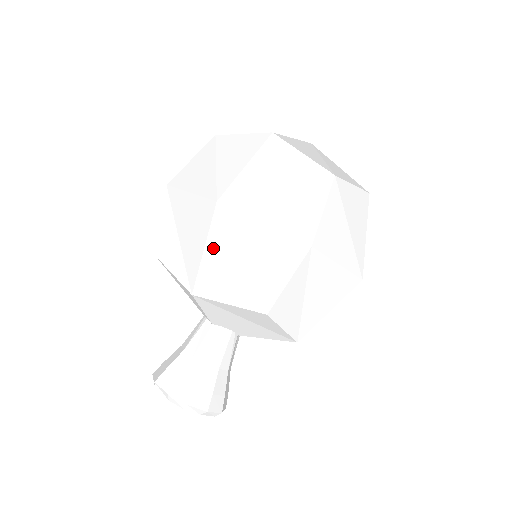
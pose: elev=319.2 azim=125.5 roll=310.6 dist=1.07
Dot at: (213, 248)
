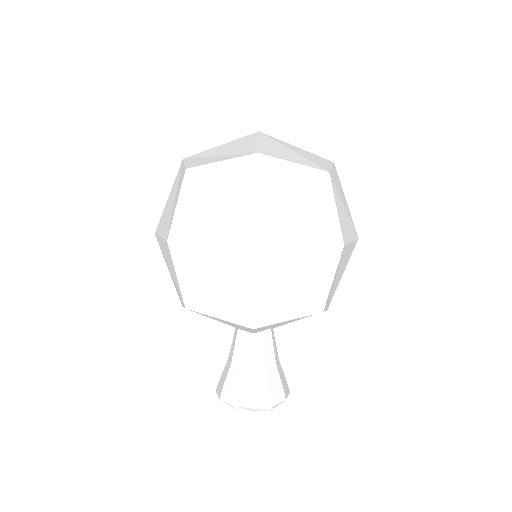
Dot at: (262, 285)
